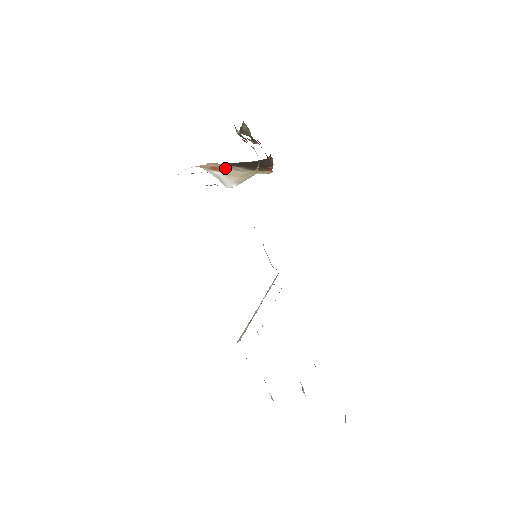
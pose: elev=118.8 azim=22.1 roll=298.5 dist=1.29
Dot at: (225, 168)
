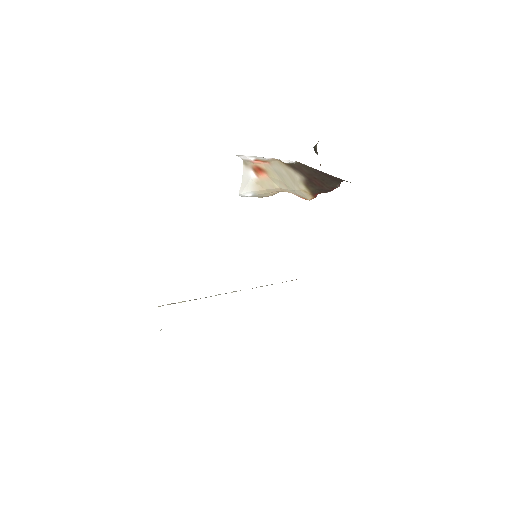
Dot at: (268, 174)
